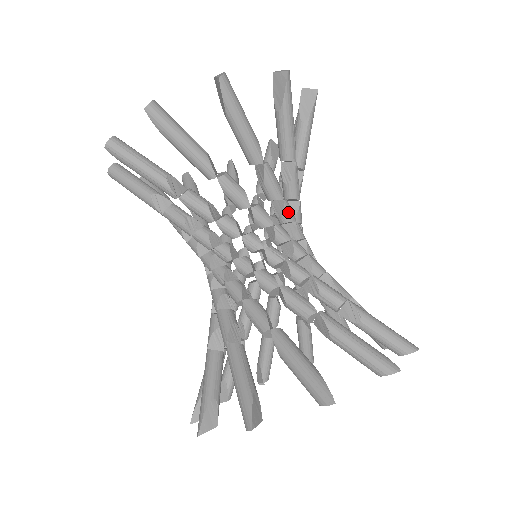
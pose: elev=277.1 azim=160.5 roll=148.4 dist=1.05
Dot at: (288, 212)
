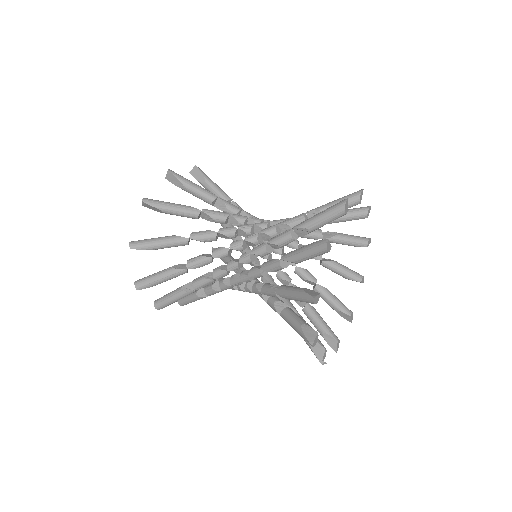
Dot at: occluded
